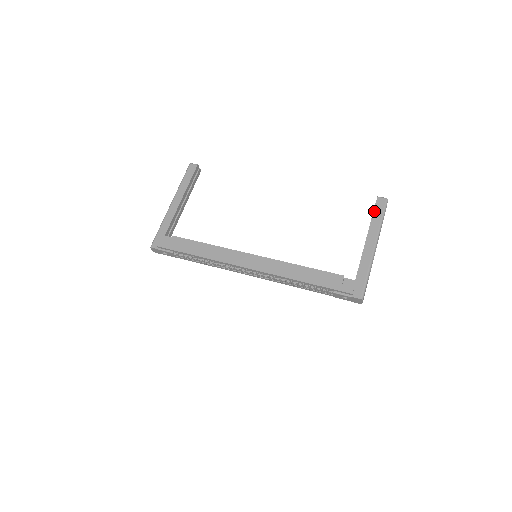
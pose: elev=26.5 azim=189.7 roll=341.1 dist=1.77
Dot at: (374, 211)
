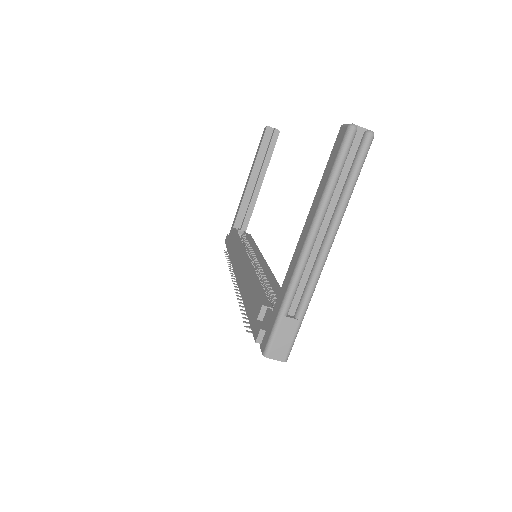
Dot at: (327, 163)
